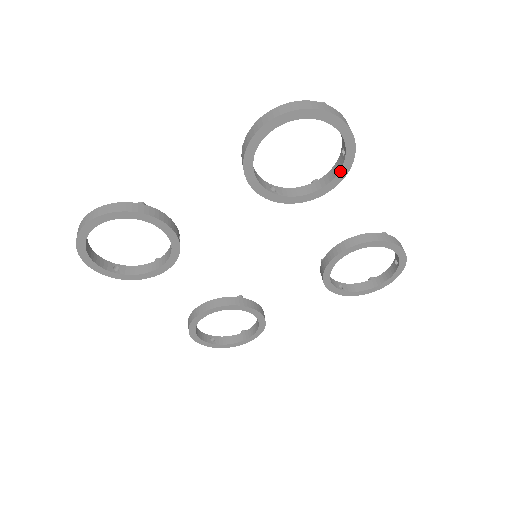
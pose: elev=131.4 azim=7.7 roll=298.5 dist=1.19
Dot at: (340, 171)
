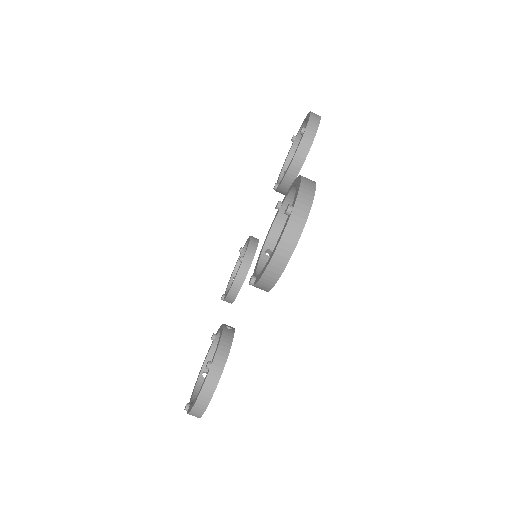
Dot at: occluded
